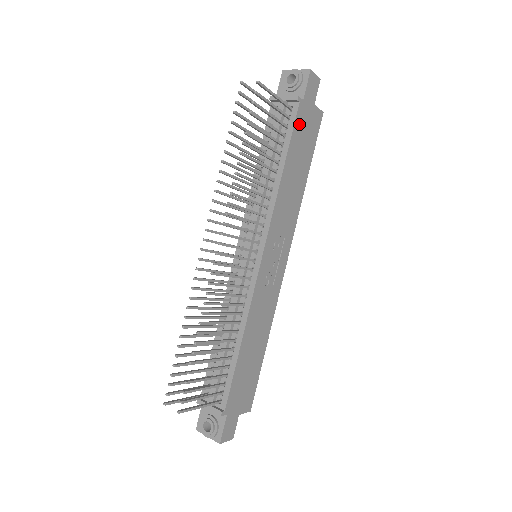
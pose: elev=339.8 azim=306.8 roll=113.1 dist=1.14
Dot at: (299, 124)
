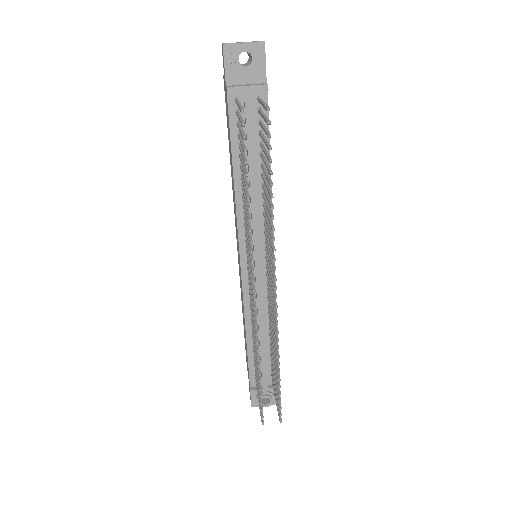
Dot at: occluded
